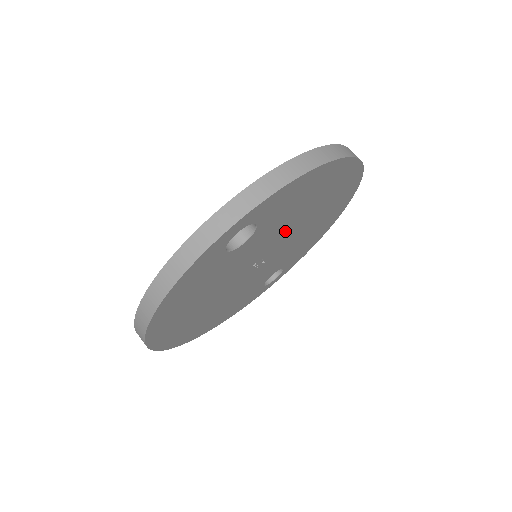
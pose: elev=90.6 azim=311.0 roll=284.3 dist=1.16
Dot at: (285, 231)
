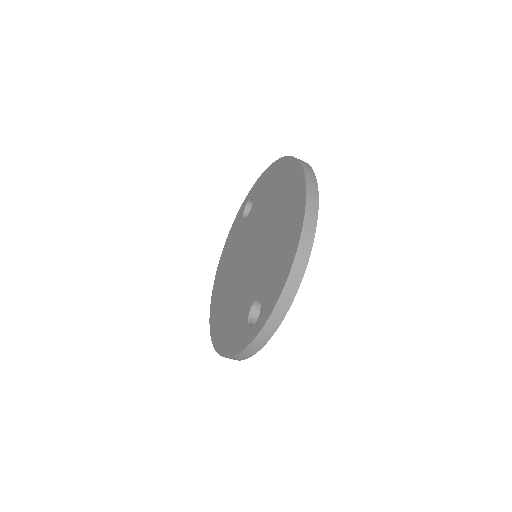
Dot at: occluded
